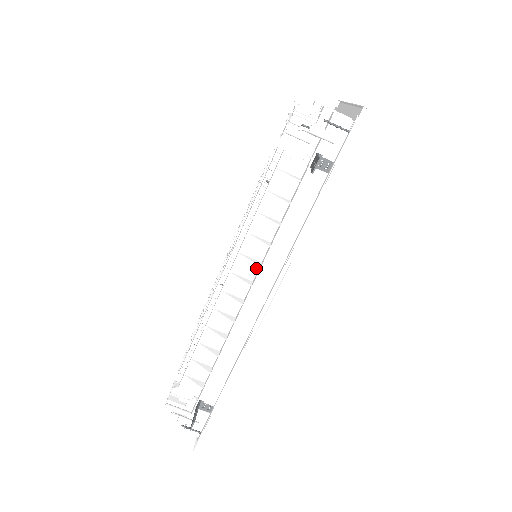
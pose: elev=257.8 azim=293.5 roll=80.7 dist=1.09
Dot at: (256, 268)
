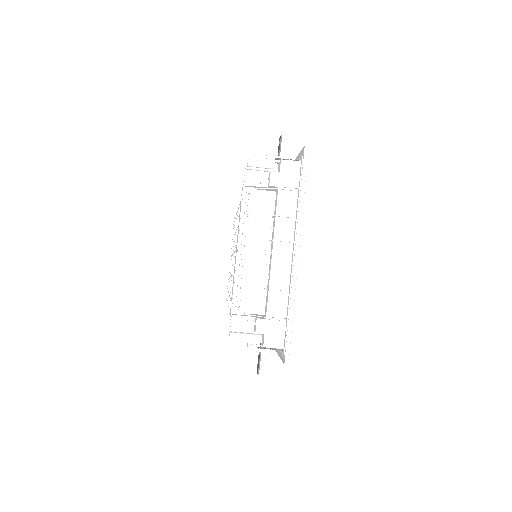
Dot at: occluded
